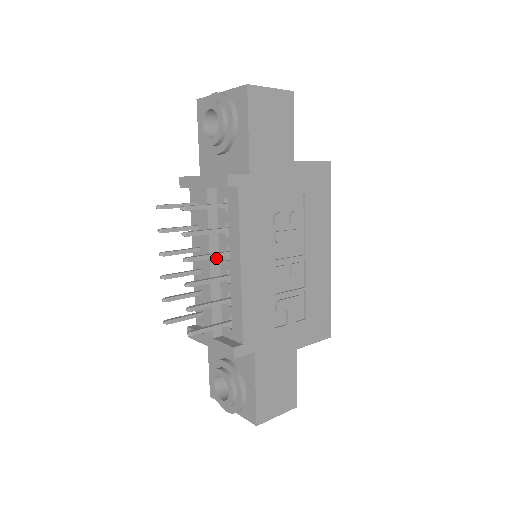
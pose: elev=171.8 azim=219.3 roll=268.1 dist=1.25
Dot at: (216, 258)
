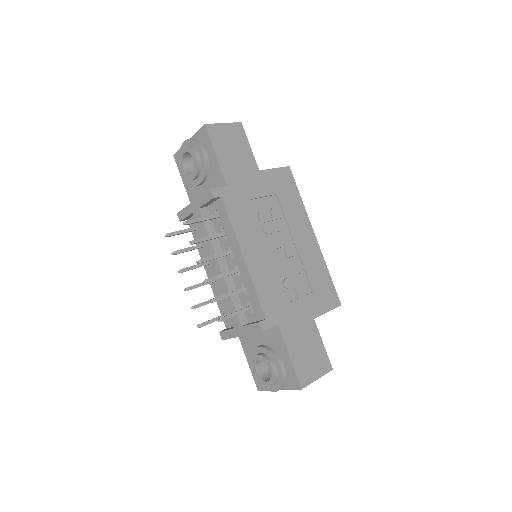
Dot at: (223, 261)
